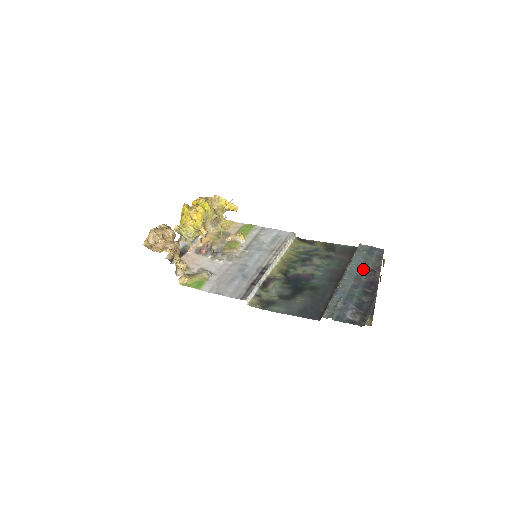
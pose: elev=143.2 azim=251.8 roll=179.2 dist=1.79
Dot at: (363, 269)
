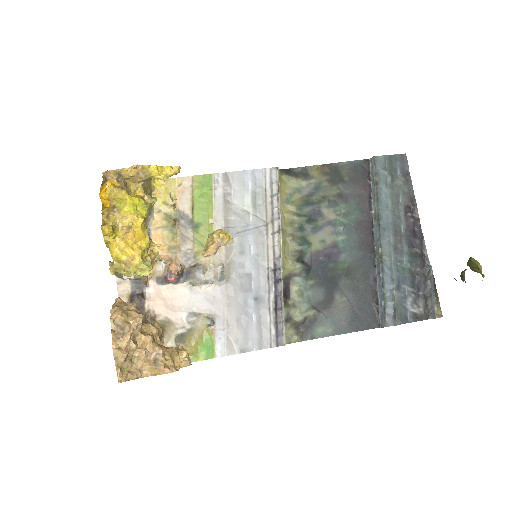
Dot at: (396, 211)
